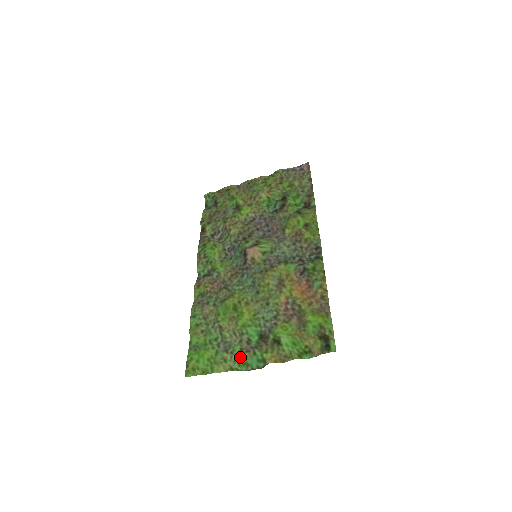
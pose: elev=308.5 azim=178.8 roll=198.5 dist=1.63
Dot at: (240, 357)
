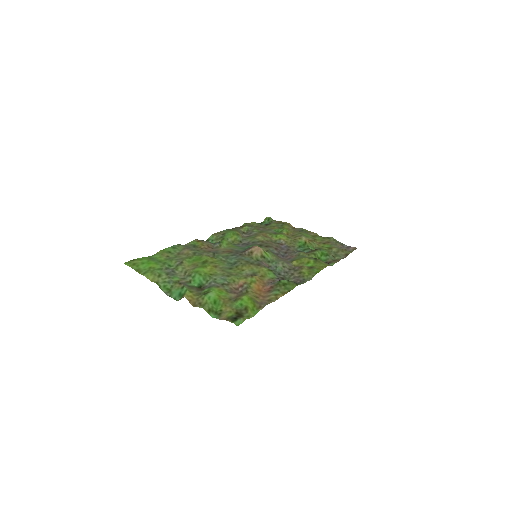
Dot at: (171, 283)
